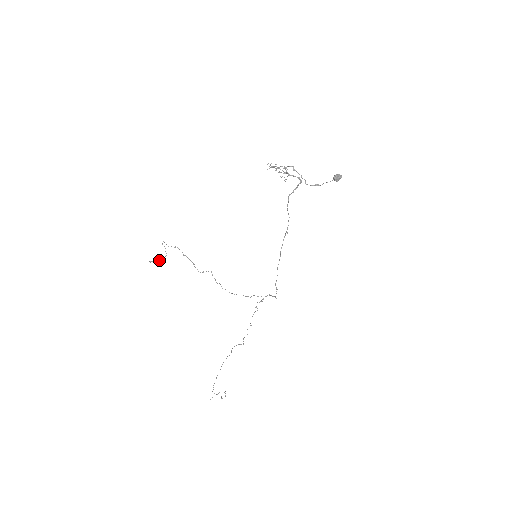
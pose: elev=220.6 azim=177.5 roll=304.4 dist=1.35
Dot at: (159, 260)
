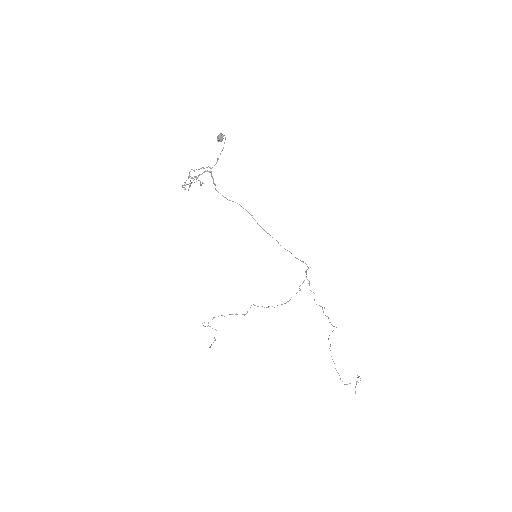
Dot at: (215, 339)
